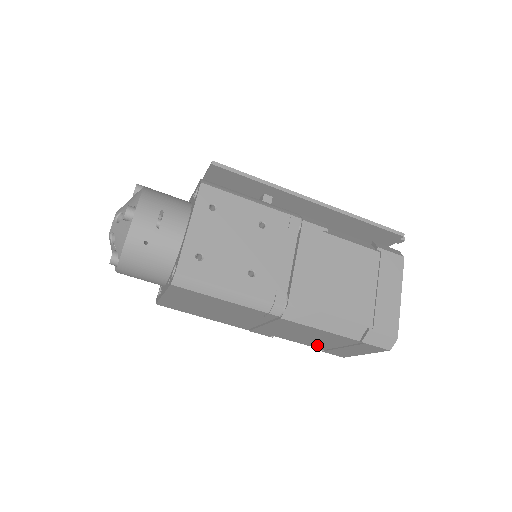
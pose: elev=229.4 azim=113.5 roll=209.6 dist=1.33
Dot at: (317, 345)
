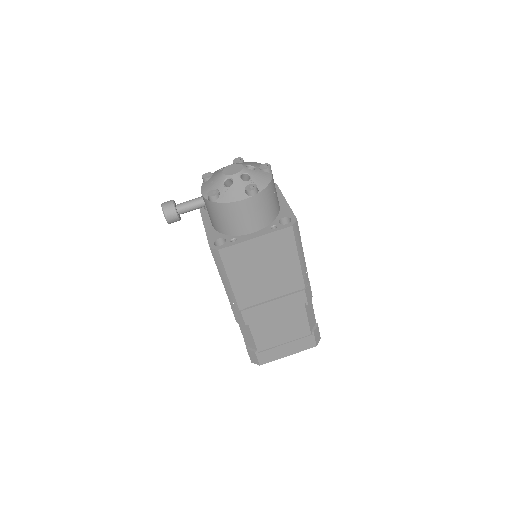
Dot at: (265, 342)
